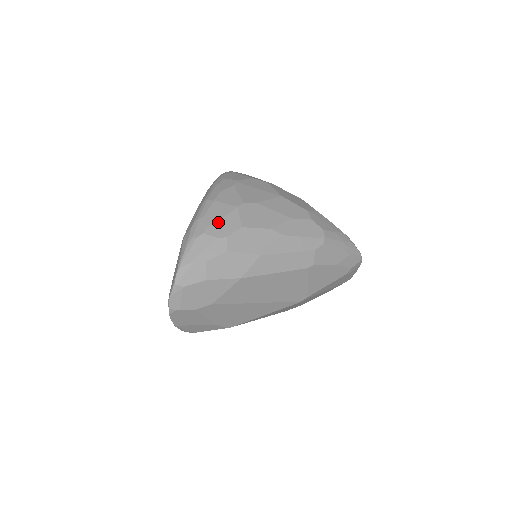
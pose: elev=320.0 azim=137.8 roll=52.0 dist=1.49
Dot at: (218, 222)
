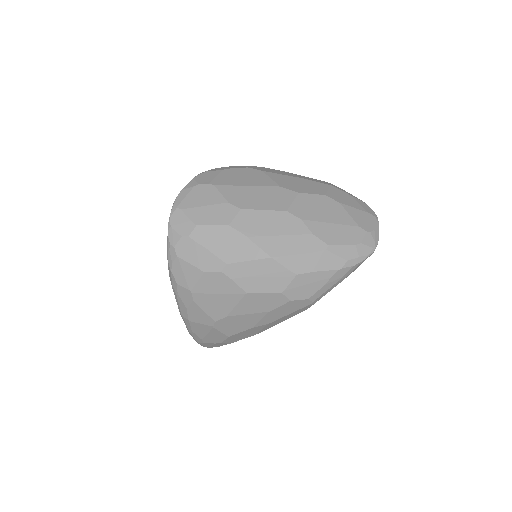
Dot at: (207, 337)
